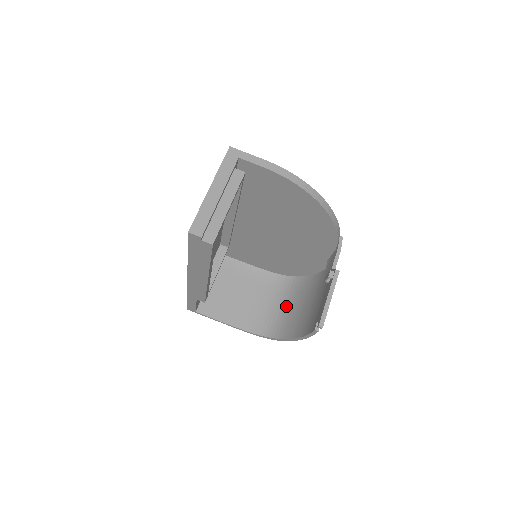
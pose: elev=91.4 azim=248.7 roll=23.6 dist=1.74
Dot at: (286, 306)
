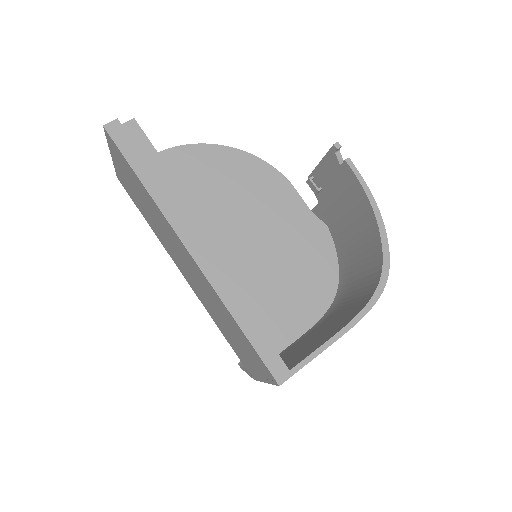
Dot at: (357, 276)
